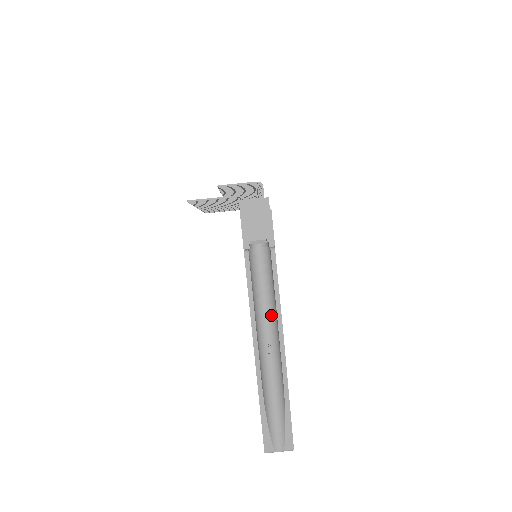
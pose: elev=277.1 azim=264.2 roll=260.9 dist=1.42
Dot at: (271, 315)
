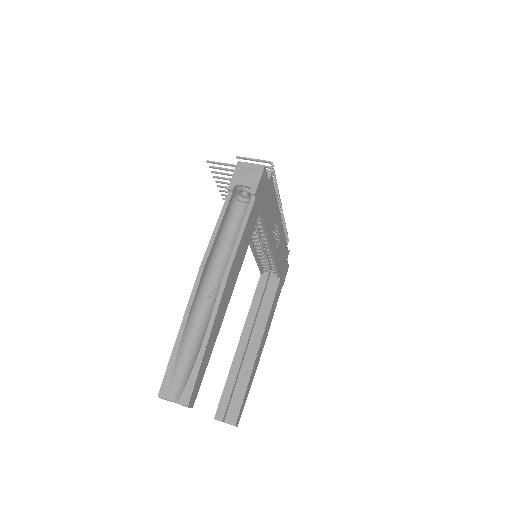
Dot at: occluded
